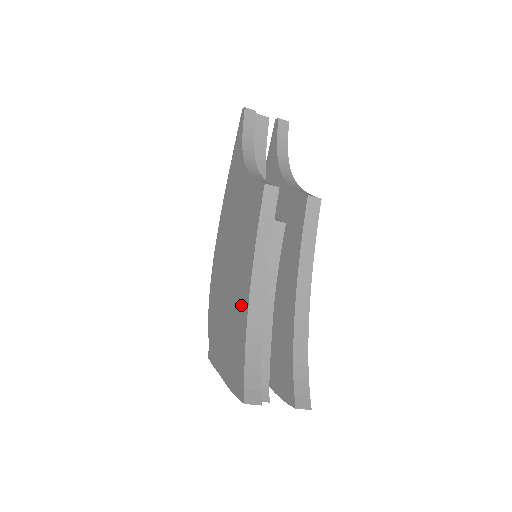
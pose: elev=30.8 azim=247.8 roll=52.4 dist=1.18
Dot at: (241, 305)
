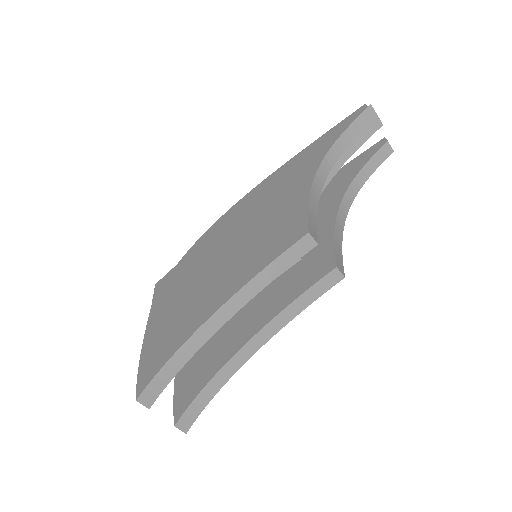
Dot at: (202, 309)
